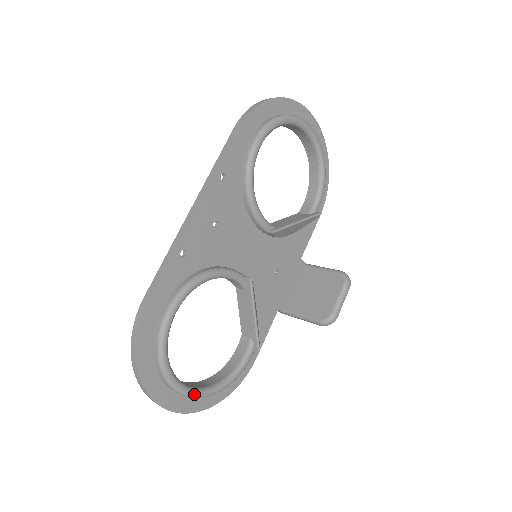
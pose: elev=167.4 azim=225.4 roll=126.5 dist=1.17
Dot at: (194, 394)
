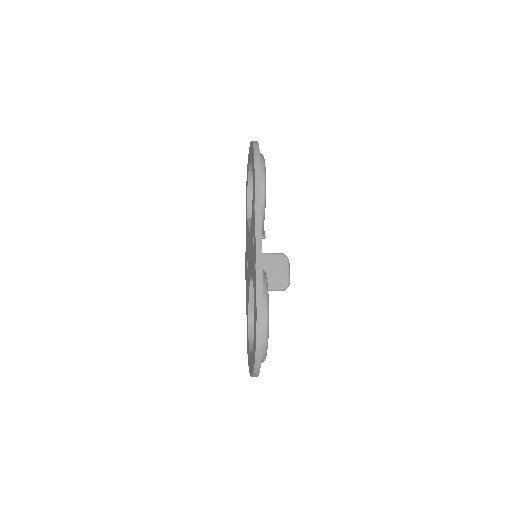
Dot at: occluded
